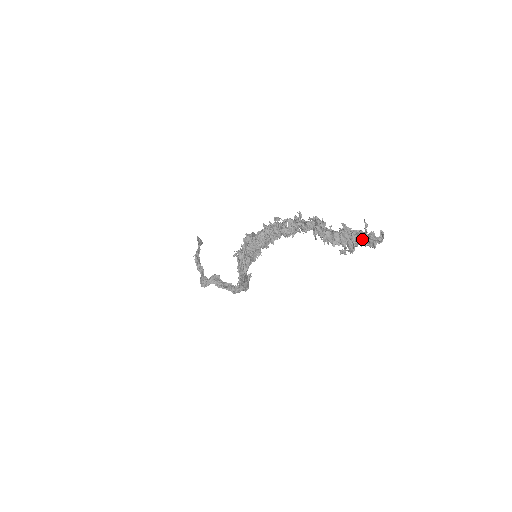
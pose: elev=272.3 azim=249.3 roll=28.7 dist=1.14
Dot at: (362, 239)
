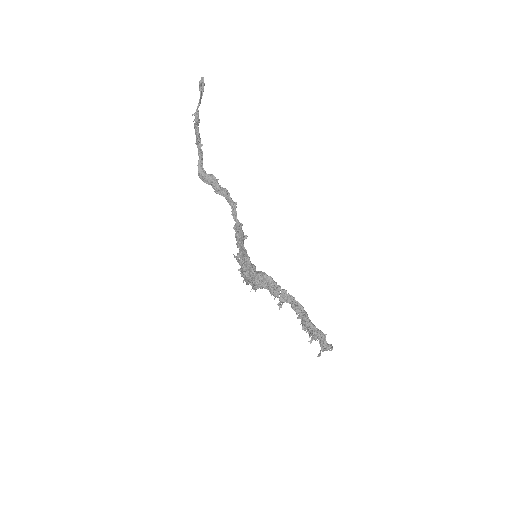
Dot at: (318, 356)
